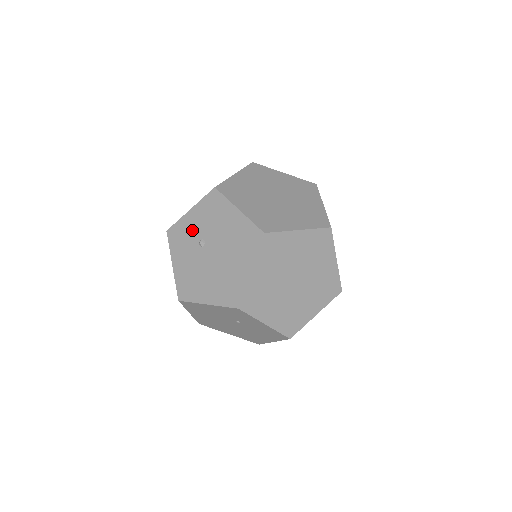
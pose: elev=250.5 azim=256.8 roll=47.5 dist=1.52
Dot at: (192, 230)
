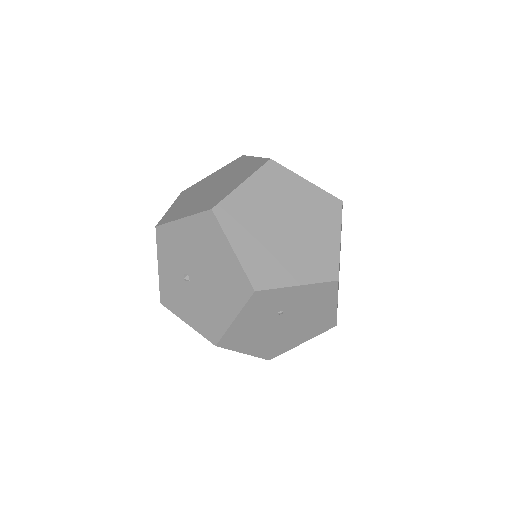
Dot at: (172, 278)
